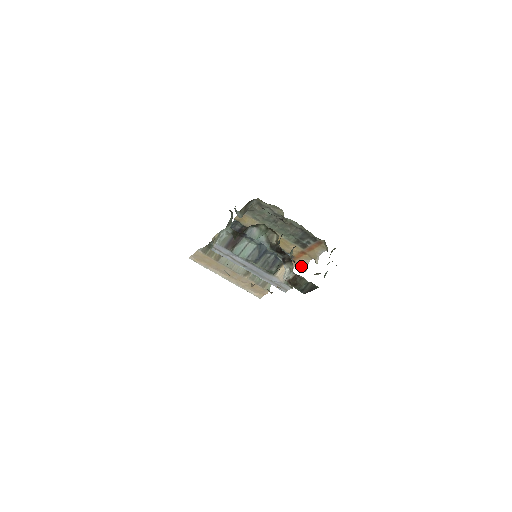
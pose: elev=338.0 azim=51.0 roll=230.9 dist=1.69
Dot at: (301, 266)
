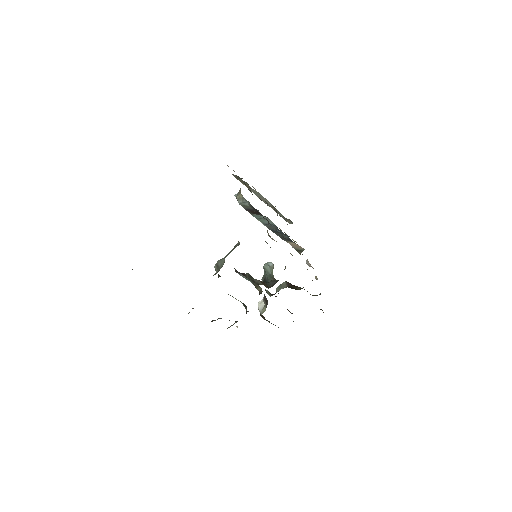
Dot at: (307, 261)
